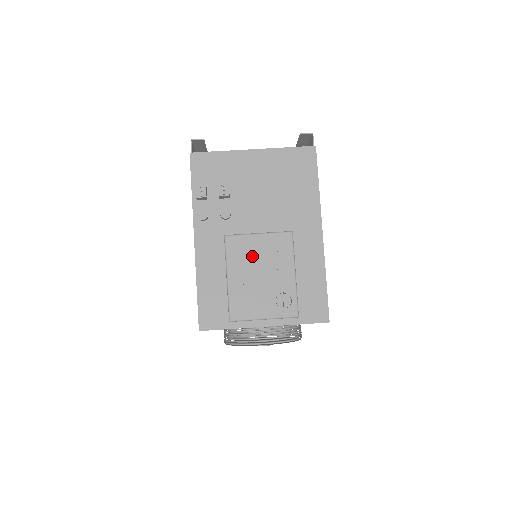
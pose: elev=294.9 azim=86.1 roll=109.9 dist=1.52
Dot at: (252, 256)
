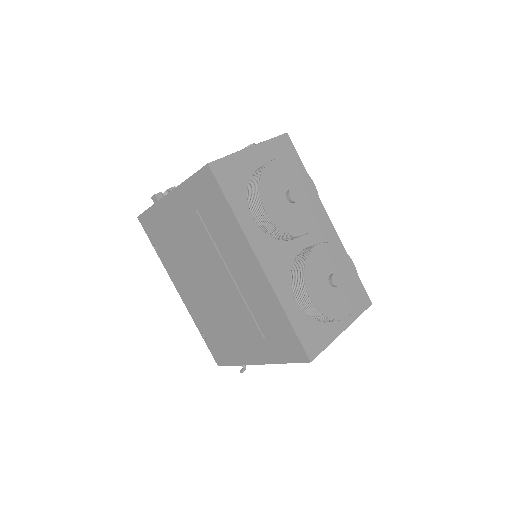
Dot at: occluded
